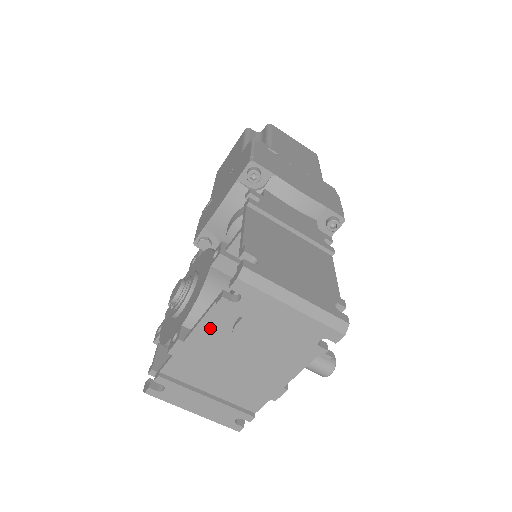
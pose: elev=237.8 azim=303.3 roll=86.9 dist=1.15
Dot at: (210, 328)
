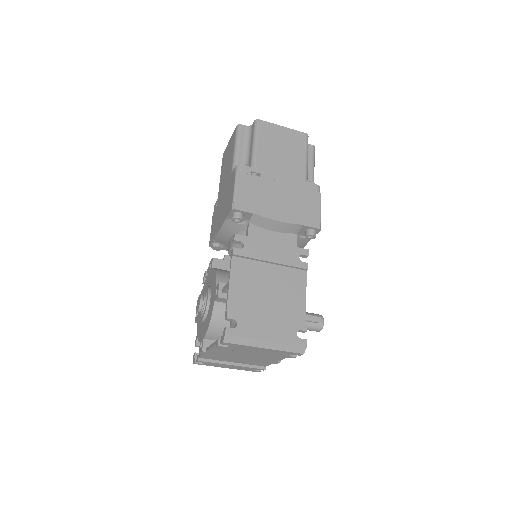
Dot at: (219, 349)
